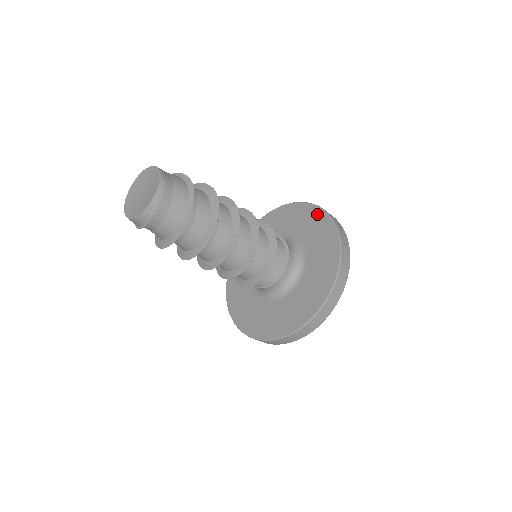
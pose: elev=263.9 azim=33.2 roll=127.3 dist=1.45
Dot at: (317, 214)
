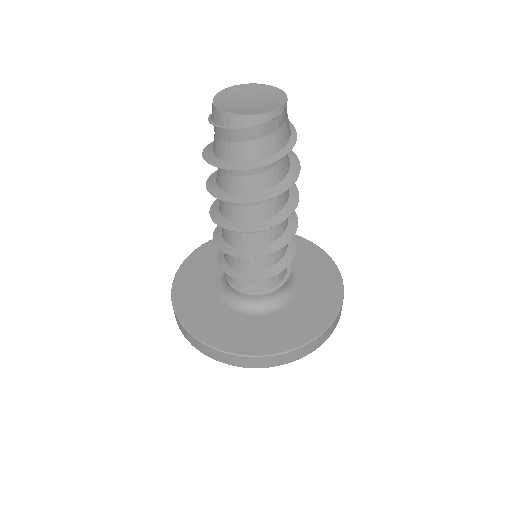
Dot at: (335, 283)
